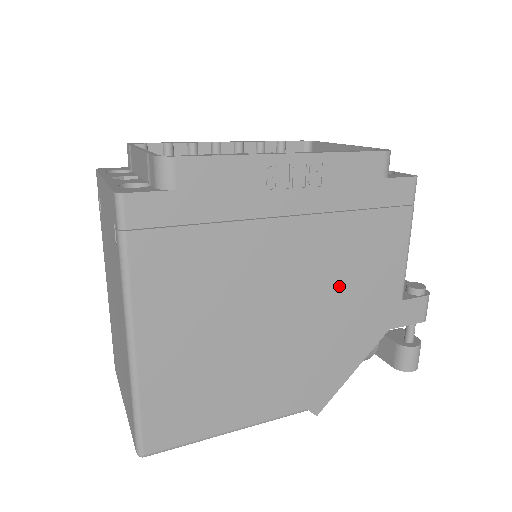
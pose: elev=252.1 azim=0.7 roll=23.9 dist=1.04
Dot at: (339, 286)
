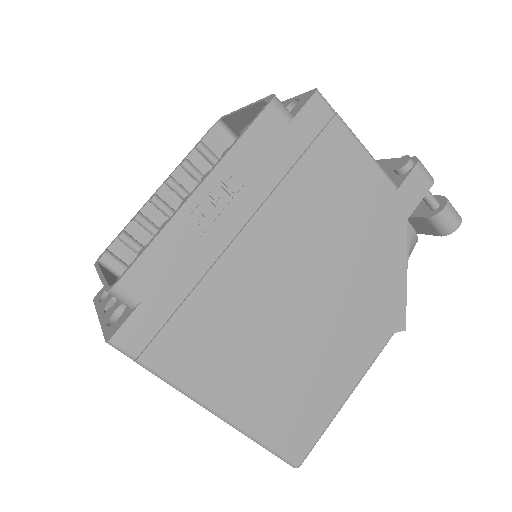
Dot at: (333, 233)
